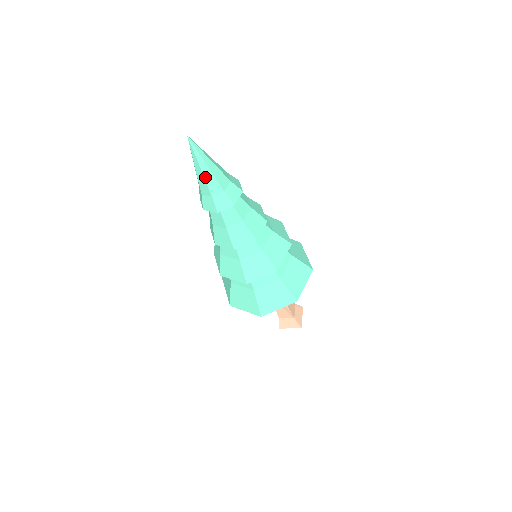
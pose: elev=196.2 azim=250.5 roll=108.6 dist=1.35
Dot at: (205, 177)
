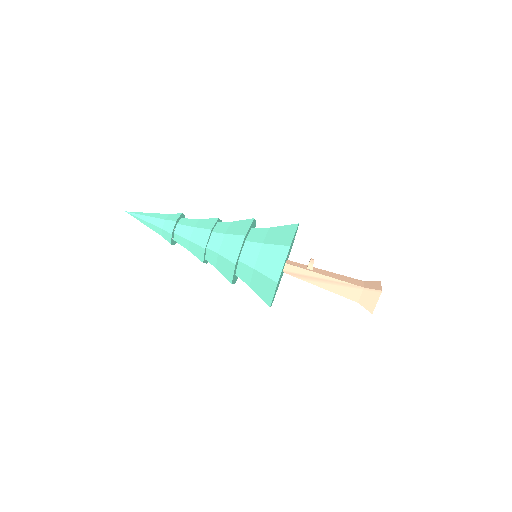
Dot at: (150, 222)
